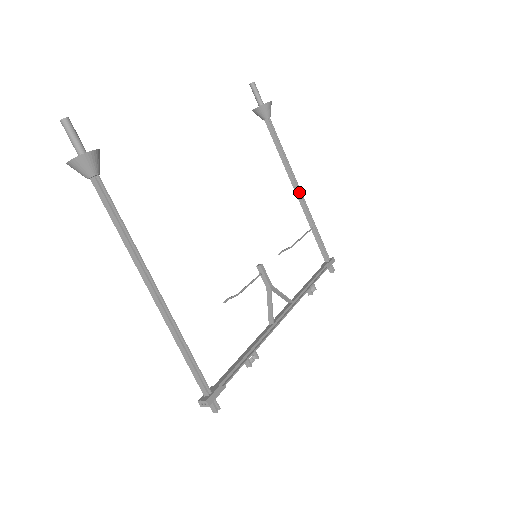
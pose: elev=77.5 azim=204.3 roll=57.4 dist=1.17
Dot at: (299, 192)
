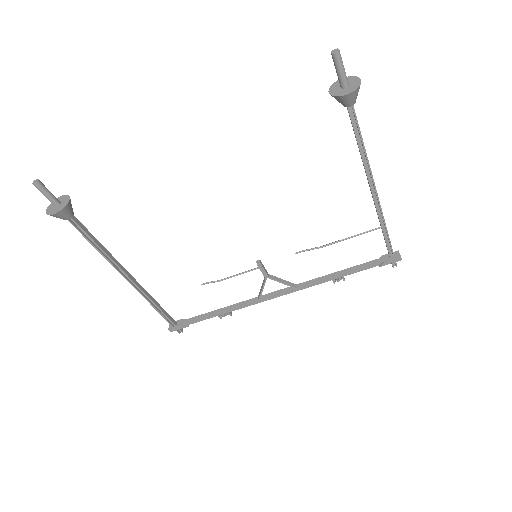
Dot at: (372, 194)
